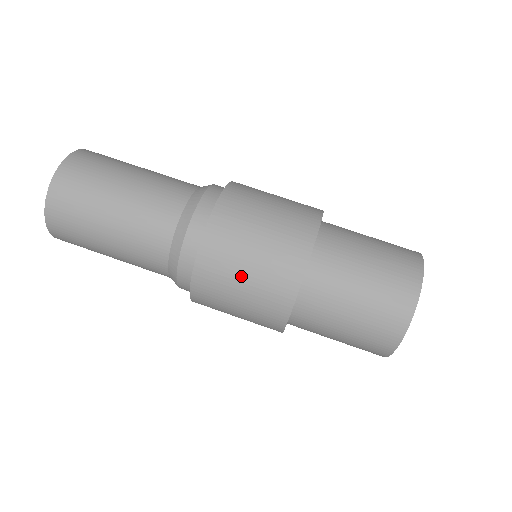
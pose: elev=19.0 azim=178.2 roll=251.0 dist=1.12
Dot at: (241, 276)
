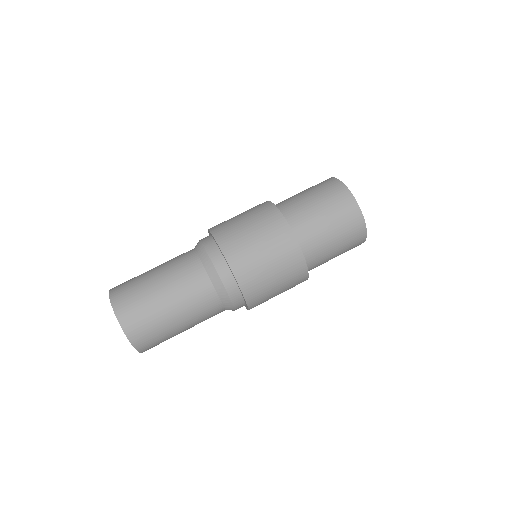
Dot at: (247, 231)
